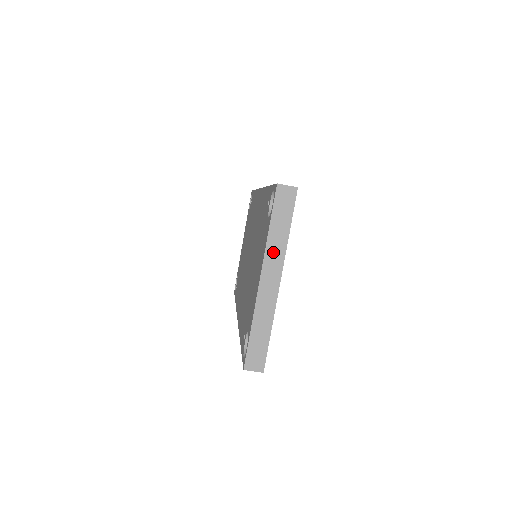
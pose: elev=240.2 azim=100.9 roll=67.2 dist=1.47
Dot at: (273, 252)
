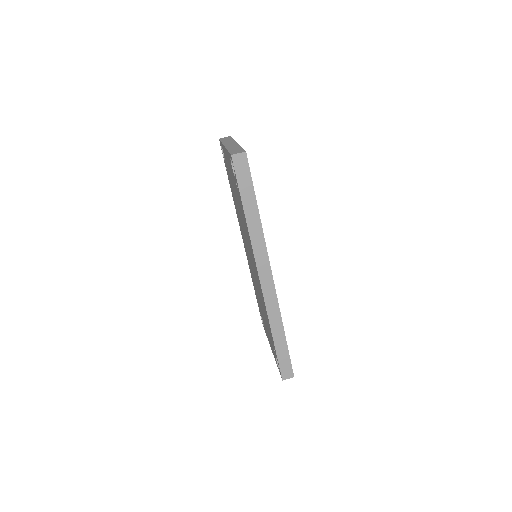
Dot at: (227, 142)
